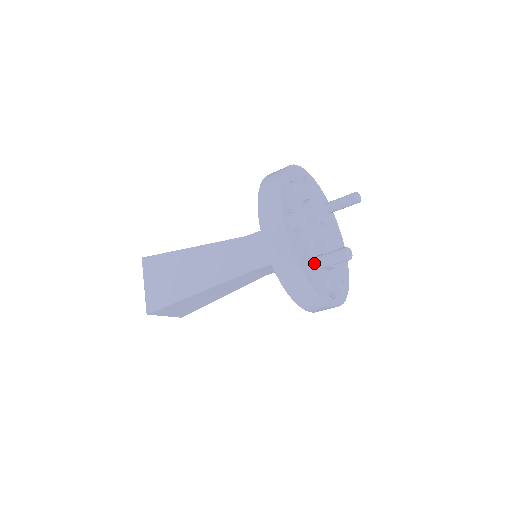
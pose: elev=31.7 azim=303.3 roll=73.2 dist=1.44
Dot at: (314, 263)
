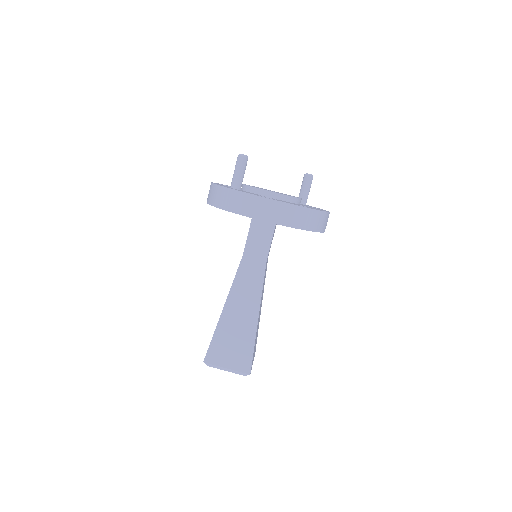
Dot at: (231, 182)
